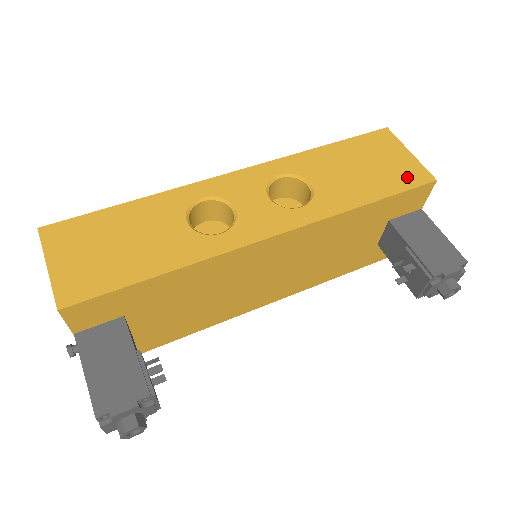
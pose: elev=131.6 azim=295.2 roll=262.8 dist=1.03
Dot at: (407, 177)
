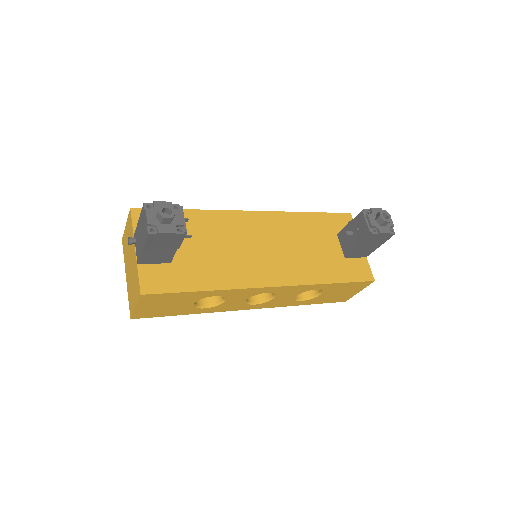
Dot at: occluded
